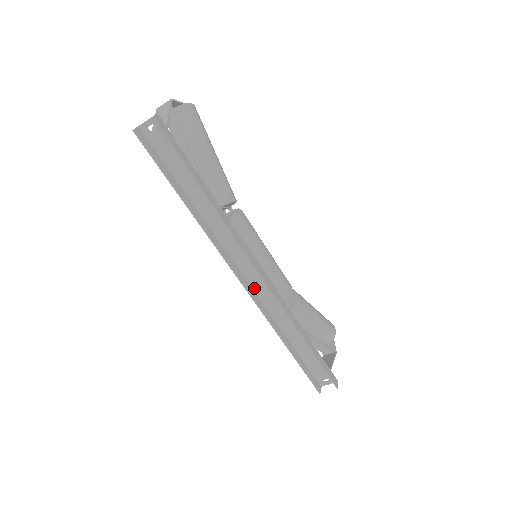
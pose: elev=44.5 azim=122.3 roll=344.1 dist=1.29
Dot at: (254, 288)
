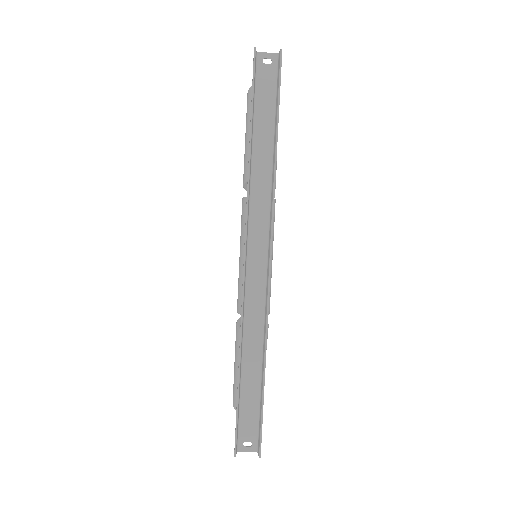
Dot at: (247, 279)
